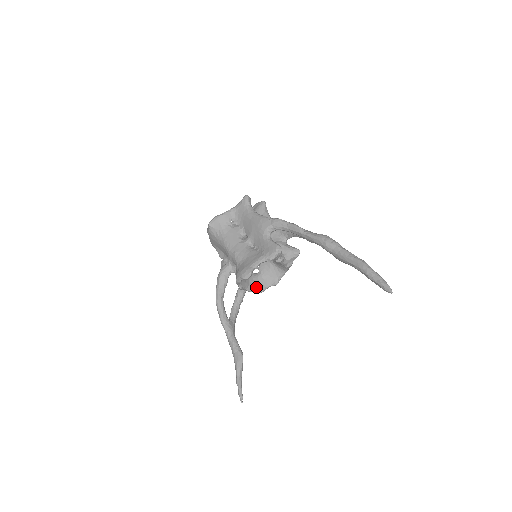
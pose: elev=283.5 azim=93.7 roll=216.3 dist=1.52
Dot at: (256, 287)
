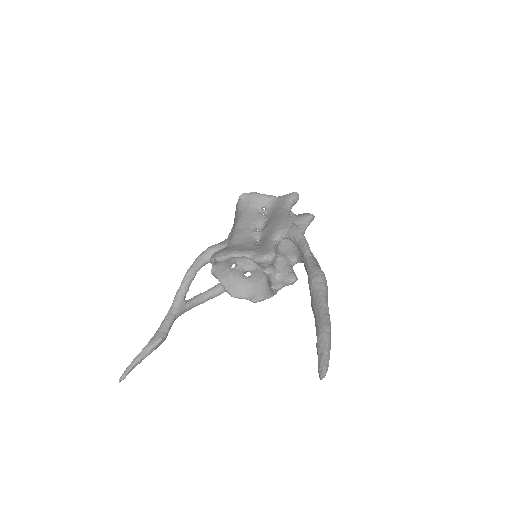
Dot at: (232, 286)
